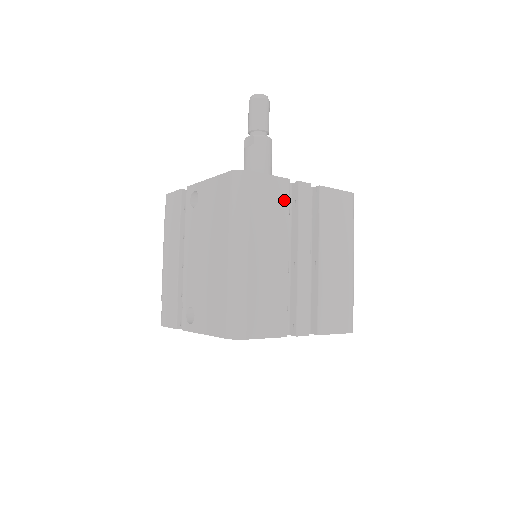
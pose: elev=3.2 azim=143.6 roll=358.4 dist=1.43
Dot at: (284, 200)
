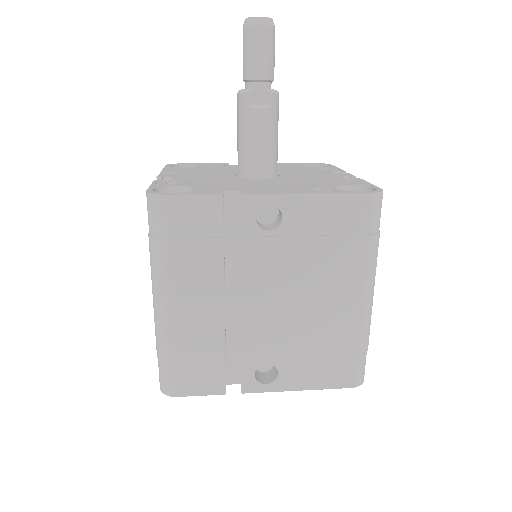
Dot at: occluded
